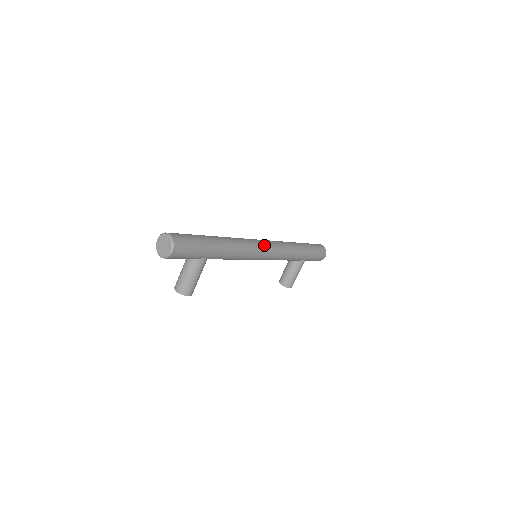
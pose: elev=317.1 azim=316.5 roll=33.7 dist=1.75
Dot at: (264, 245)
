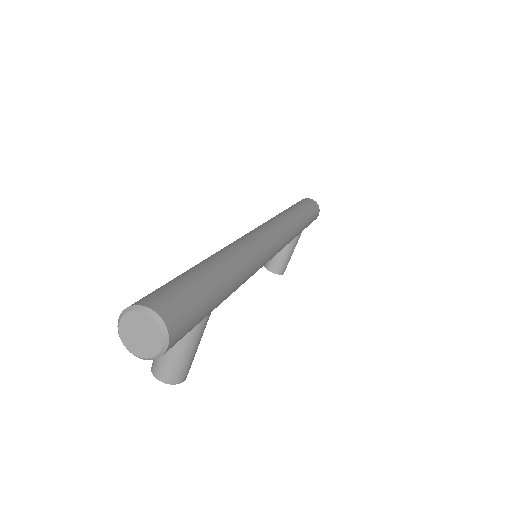
Dot at: (272, 239)
